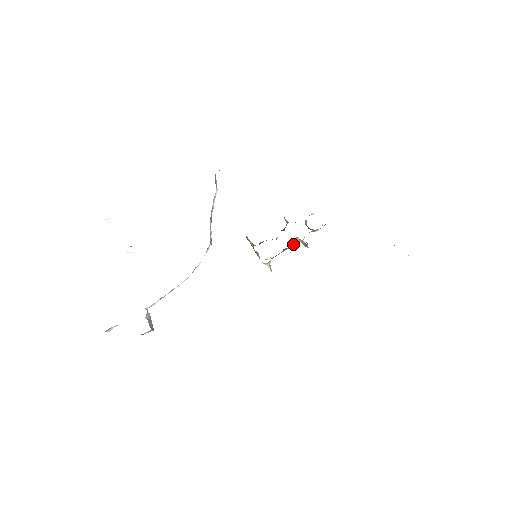
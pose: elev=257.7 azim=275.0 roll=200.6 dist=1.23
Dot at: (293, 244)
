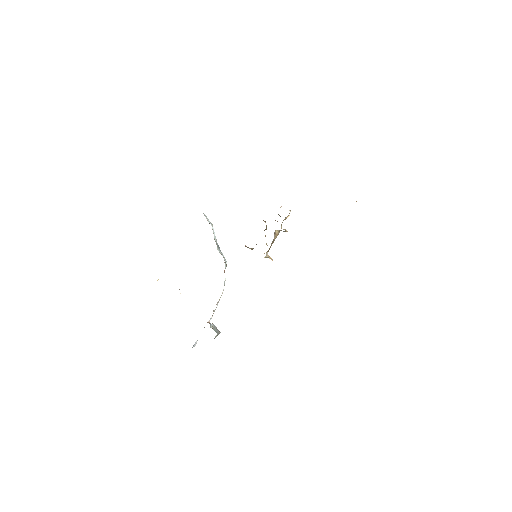
Dot at: (277, 235)
